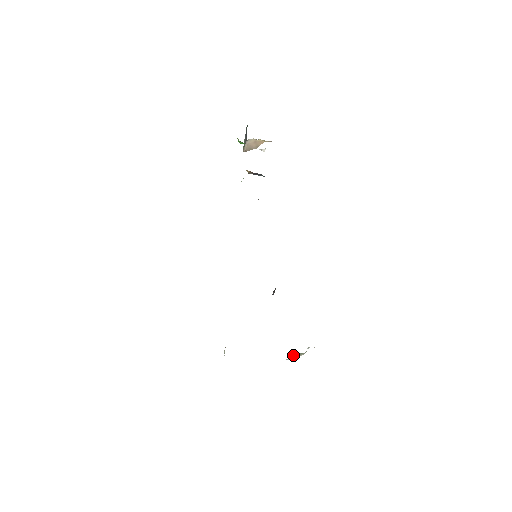
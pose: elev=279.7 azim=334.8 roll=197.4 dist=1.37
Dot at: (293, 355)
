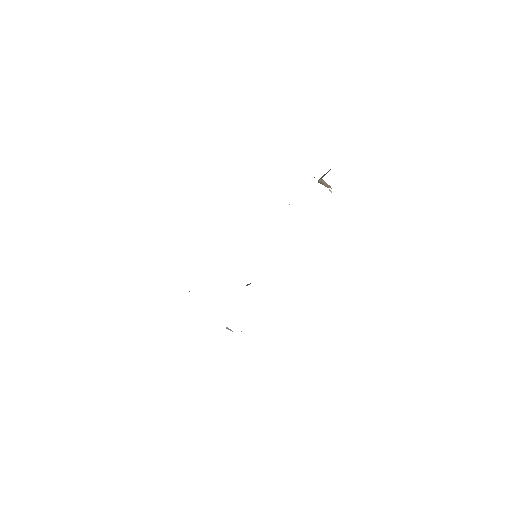
Dot at: (227, 327)
